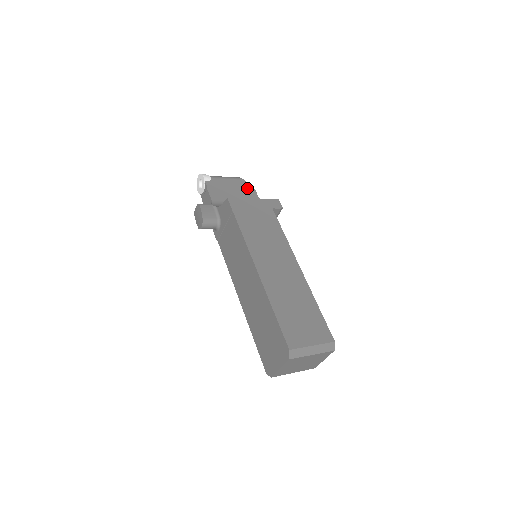
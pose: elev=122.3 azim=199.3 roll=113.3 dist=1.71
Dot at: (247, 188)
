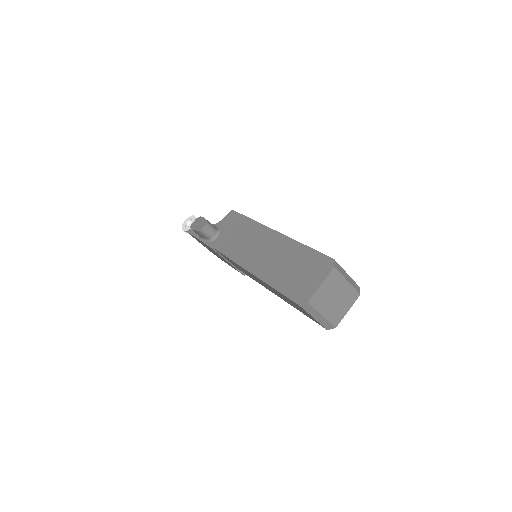
Dot at: occluded
